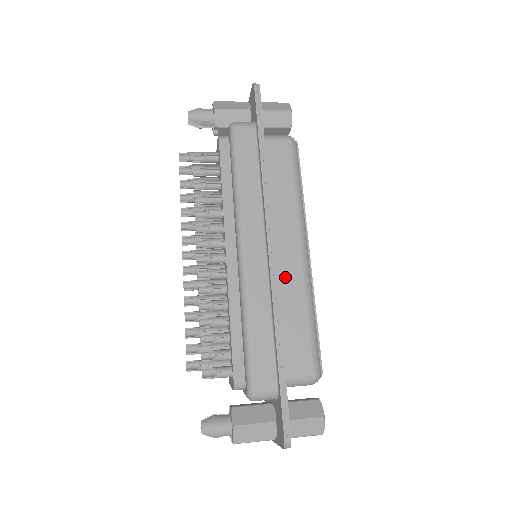
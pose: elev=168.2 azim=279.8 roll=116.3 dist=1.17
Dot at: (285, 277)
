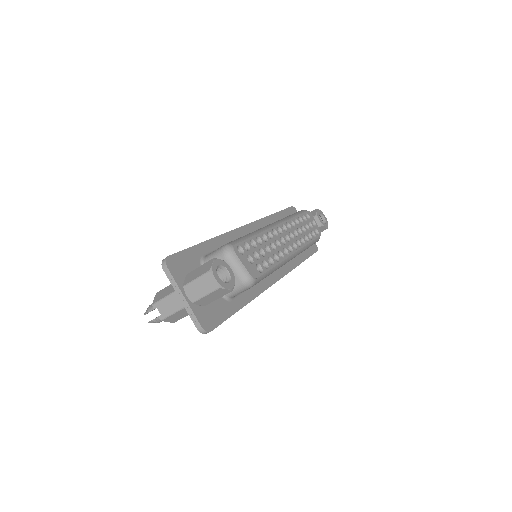
Dot at: occluded
